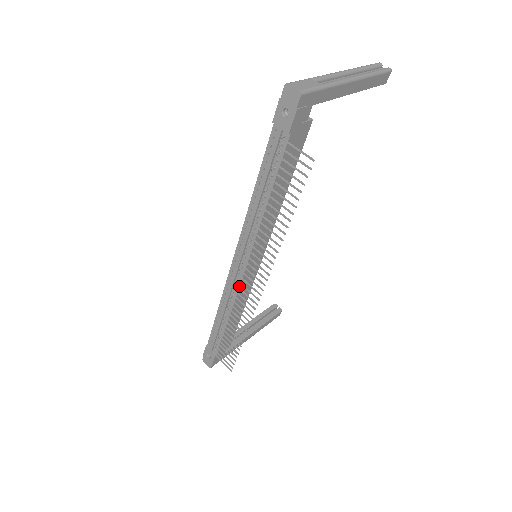
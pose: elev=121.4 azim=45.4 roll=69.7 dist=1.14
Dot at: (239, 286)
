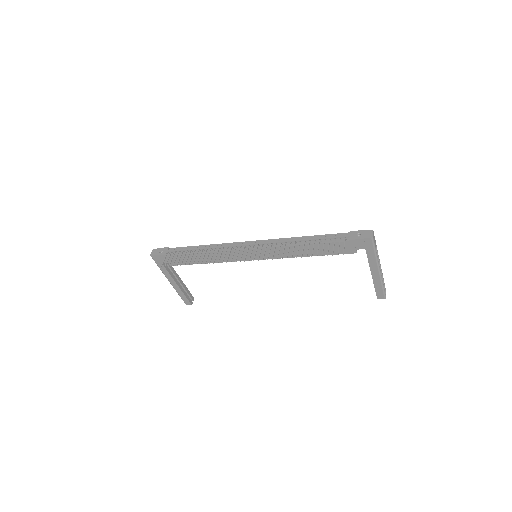
Dot at: (235, 250)
